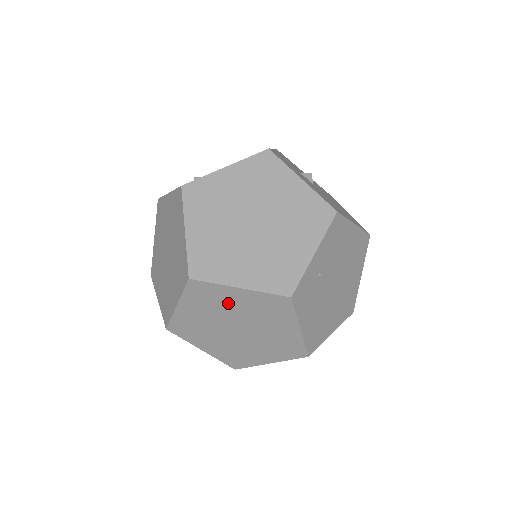
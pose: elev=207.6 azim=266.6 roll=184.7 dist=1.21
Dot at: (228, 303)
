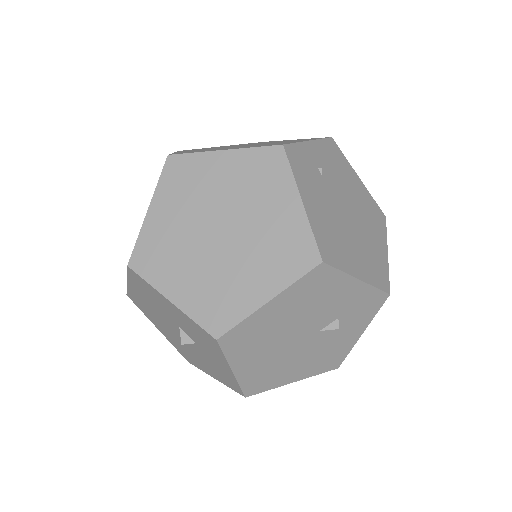
Dot at: (210, 182)
